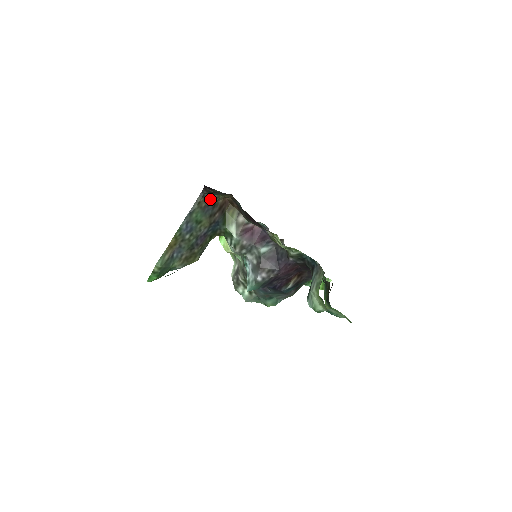
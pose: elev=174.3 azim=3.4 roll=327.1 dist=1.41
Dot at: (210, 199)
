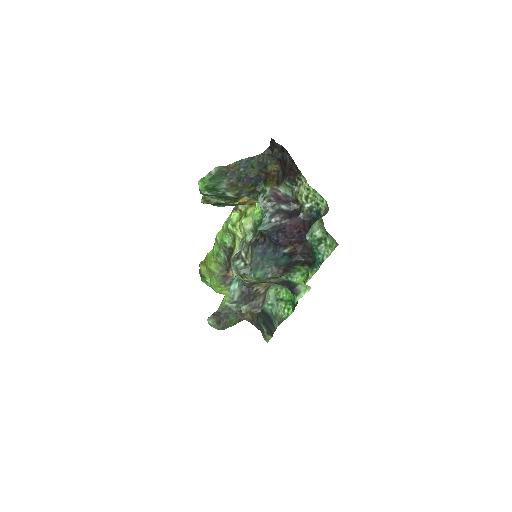
Dot at: (266, 161)
